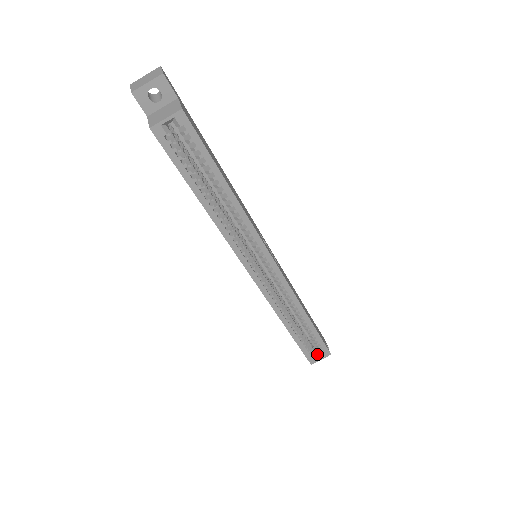
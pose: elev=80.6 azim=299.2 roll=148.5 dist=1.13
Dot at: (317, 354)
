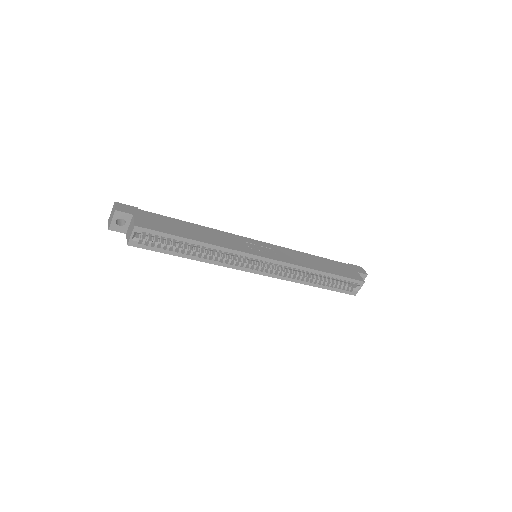
Dot at: (355, 286)
